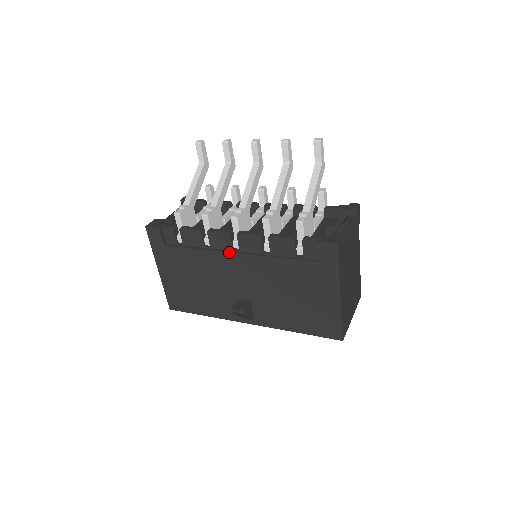
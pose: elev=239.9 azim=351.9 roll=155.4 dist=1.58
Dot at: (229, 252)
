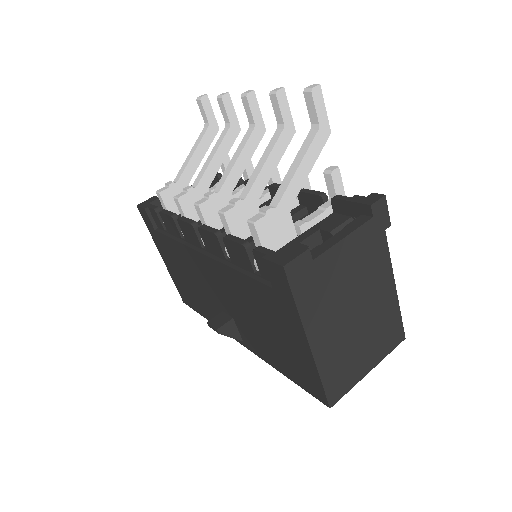
Dot at: (197, 250)
